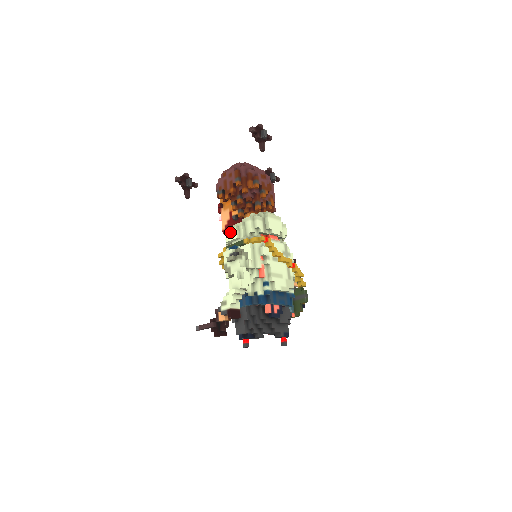
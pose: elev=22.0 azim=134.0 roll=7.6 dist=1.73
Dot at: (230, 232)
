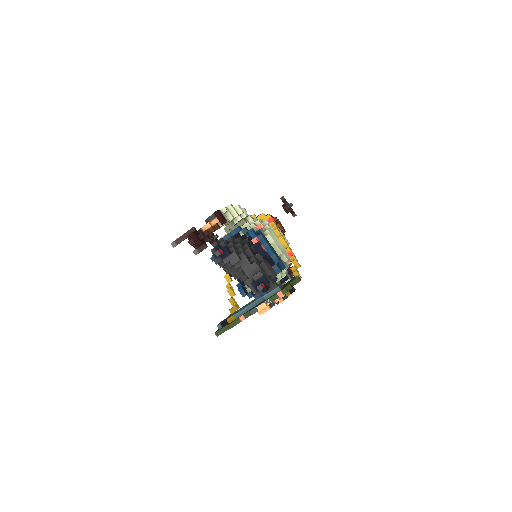
Dot at: occluded
